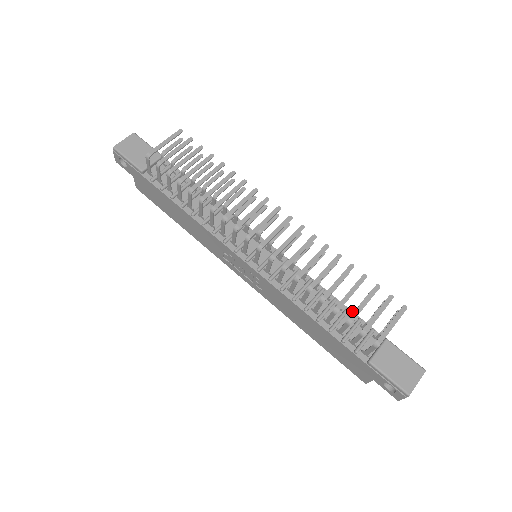
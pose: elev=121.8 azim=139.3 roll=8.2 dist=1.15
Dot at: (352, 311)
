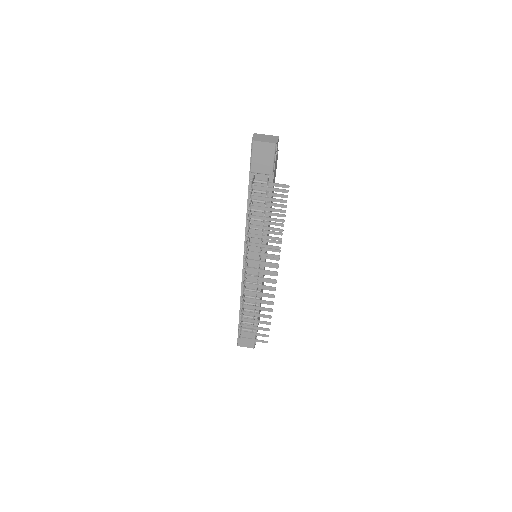
Dot at: occluded
